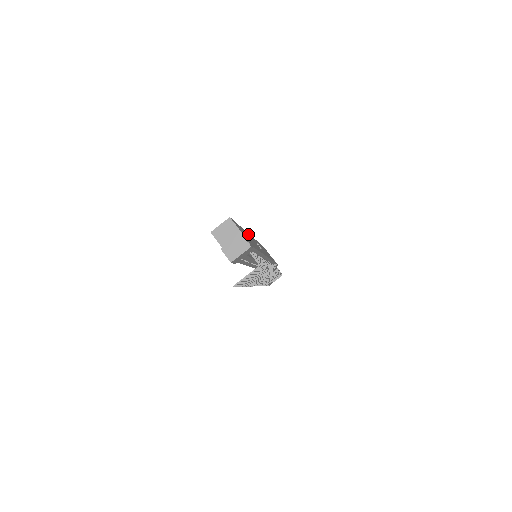
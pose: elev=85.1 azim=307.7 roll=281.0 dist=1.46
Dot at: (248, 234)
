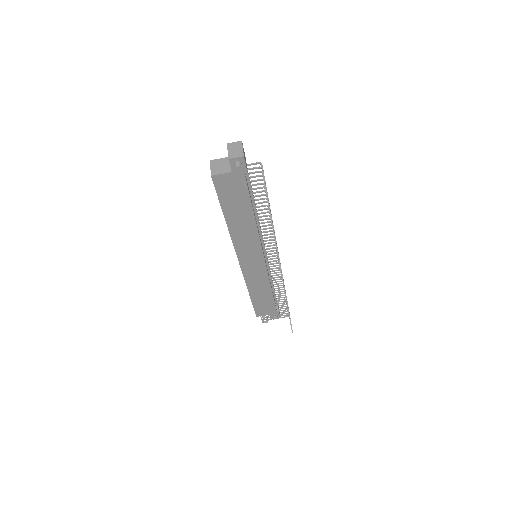
Dot at: occluded
